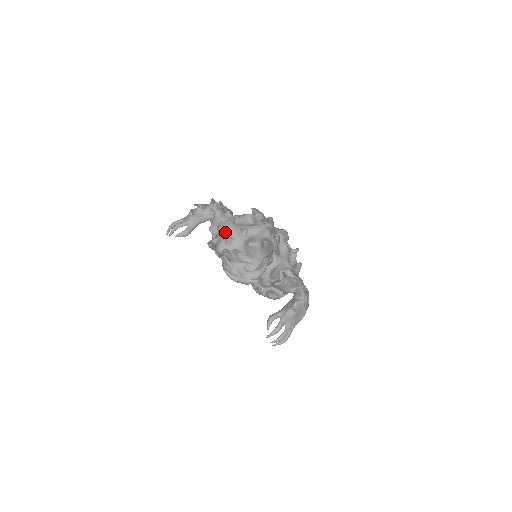
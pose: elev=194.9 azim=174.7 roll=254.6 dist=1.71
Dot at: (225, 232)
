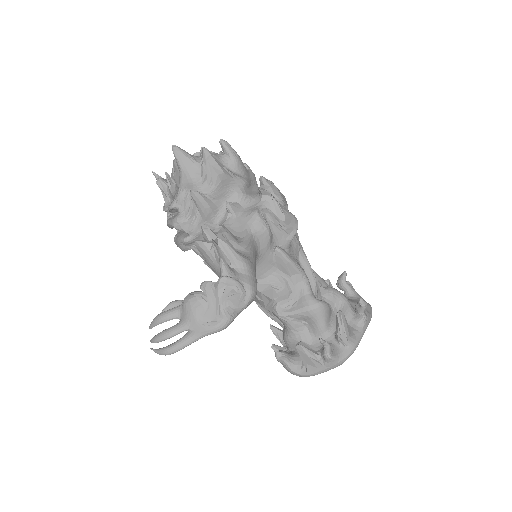
Dot at: occluded
